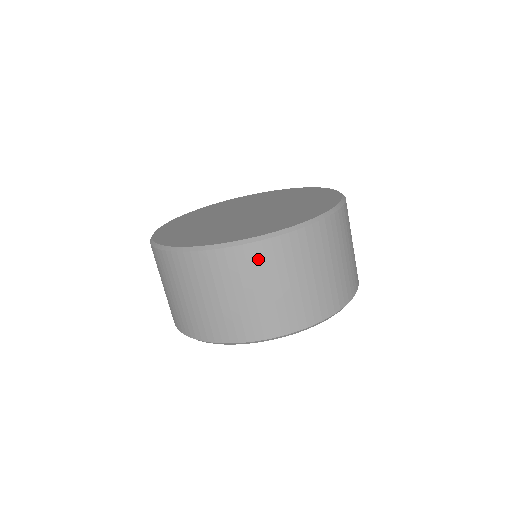
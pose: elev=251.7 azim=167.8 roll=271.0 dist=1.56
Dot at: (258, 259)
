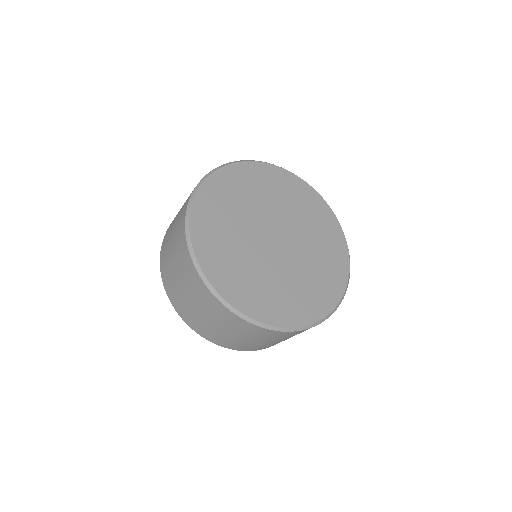
Dot at: occluded
